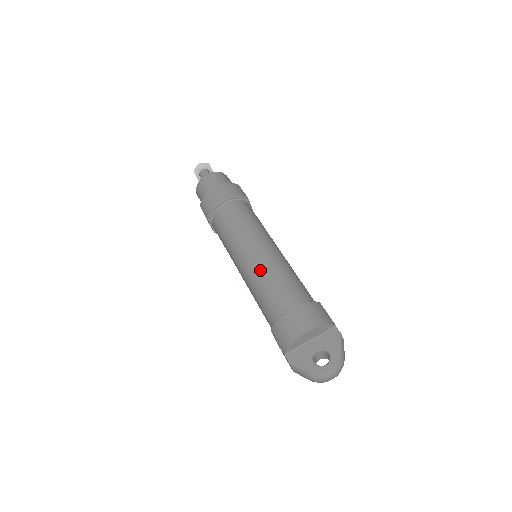
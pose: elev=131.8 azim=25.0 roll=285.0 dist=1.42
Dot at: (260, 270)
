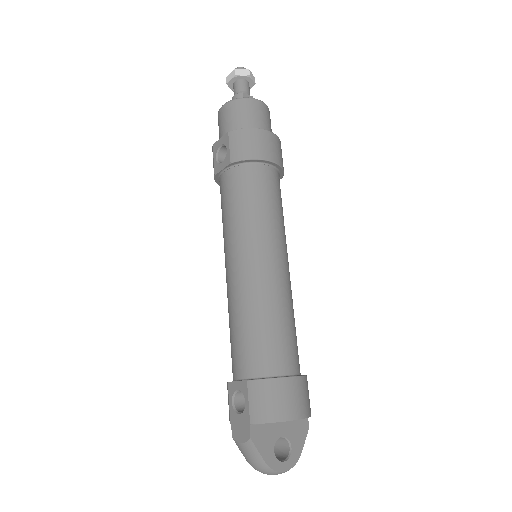
Dot at: (274, 294)
